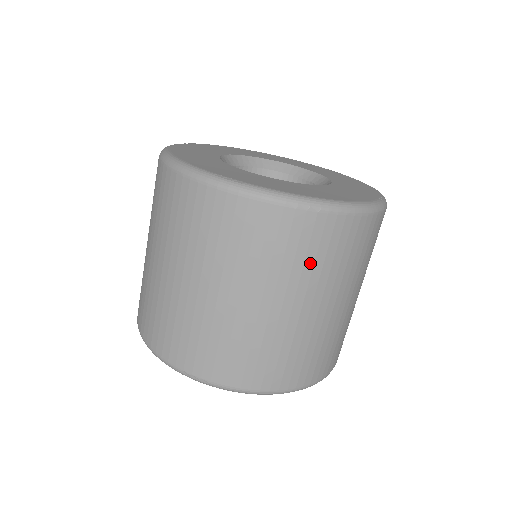
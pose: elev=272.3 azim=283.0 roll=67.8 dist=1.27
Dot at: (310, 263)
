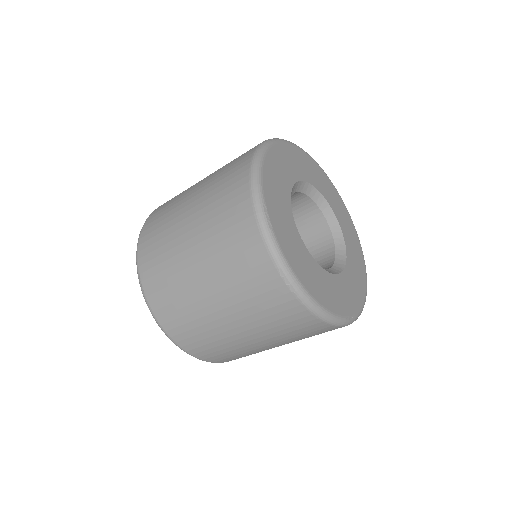
Dot at: (259, 309)
